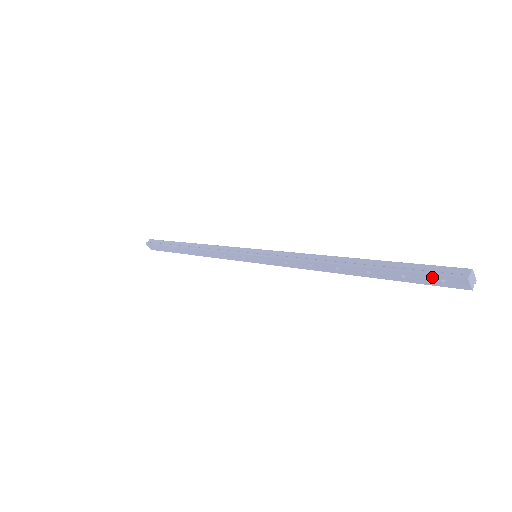
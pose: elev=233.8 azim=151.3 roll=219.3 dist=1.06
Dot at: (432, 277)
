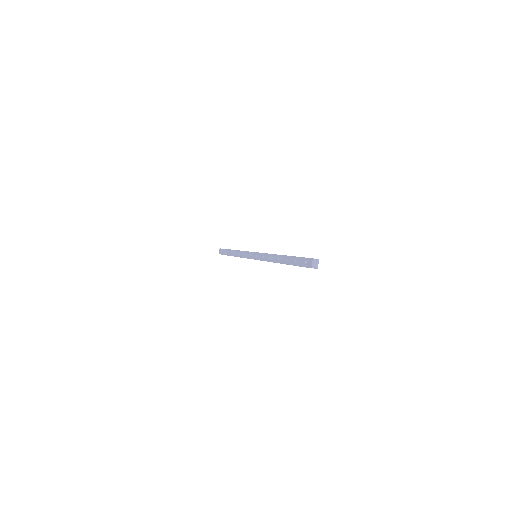
Dot at: (304, 260)
